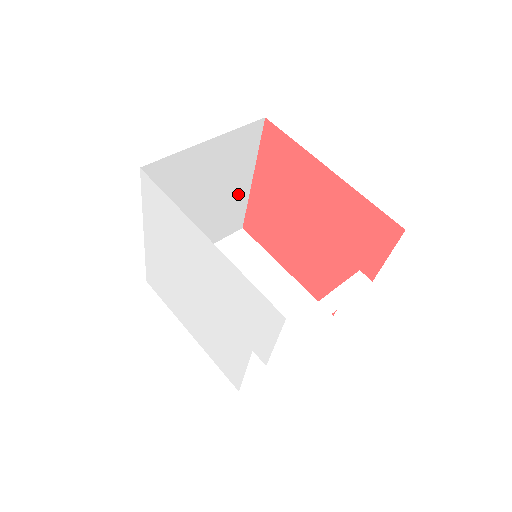
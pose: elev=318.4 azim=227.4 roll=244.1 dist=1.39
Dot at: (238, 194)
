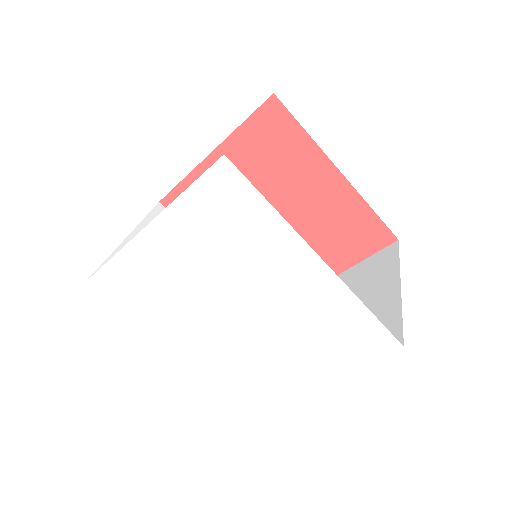
Dot at: occluded
